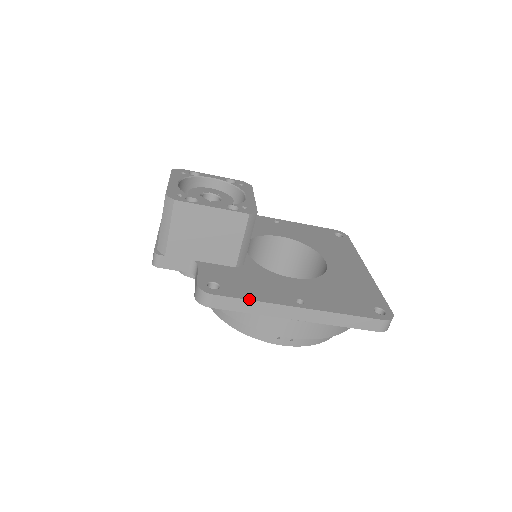
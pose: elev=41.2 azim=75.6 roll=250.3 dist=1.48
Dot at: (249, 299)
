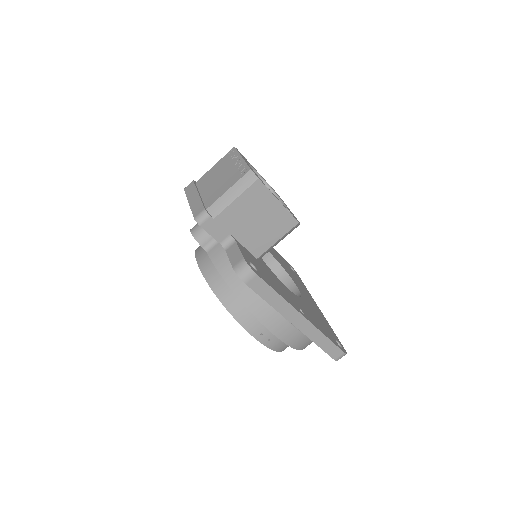
Dot at: (277, 292)
